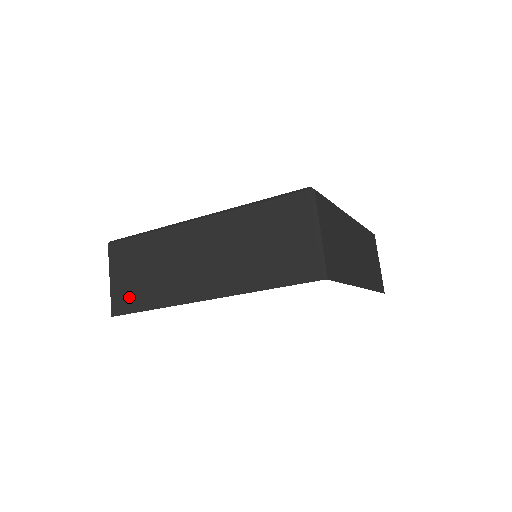
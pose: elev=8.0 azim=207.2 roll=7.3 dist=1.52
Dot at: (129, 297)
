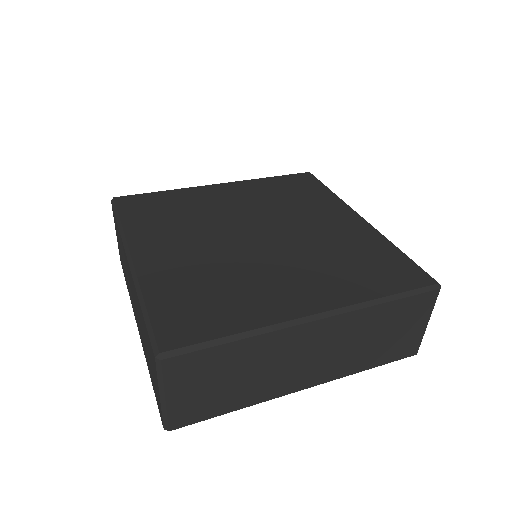
Dot at: (121, 261)
